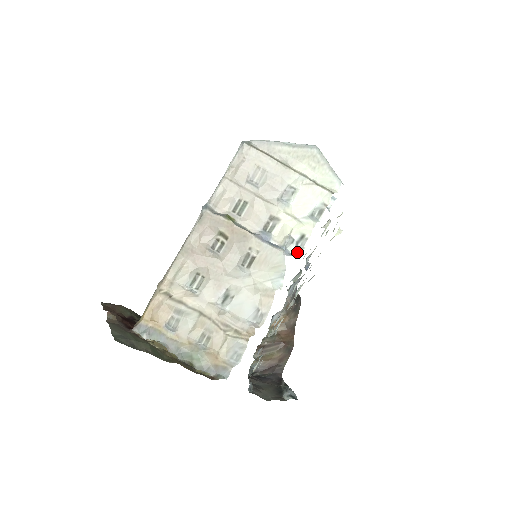
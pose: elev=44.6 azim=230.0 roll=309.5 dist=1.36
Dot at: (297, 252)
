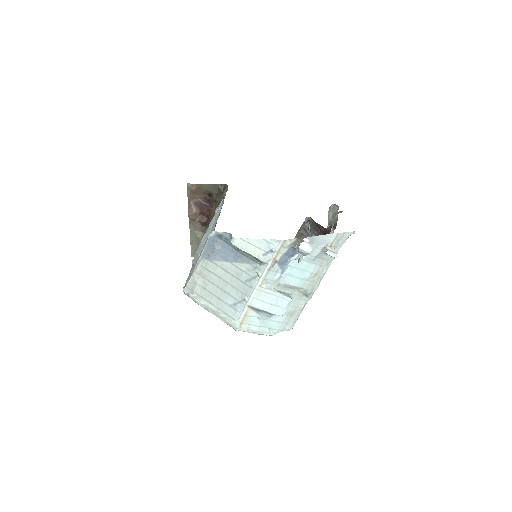
Dot at: occluded
